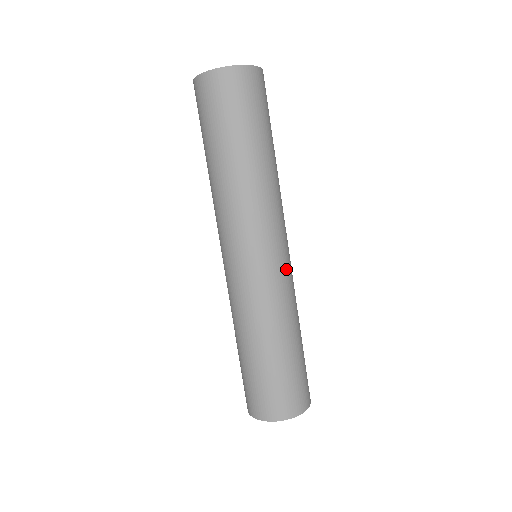
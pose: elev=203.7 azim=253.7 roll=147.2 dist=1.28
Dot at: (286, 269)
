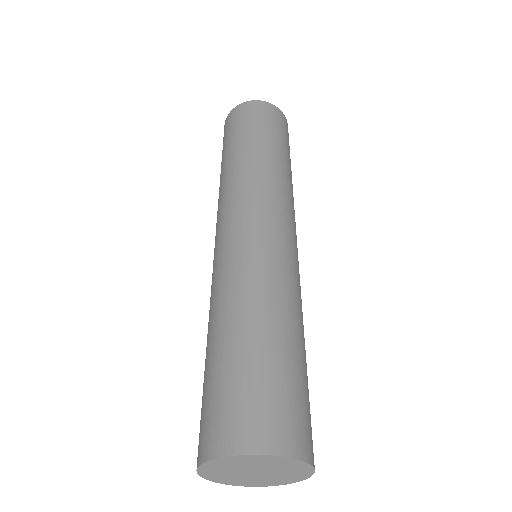
Dot at: (294, 256)
